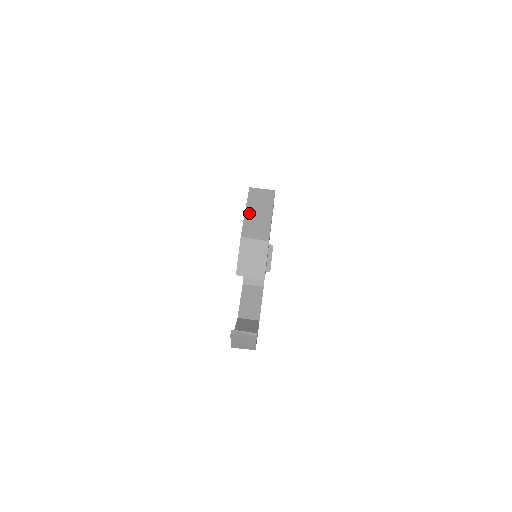
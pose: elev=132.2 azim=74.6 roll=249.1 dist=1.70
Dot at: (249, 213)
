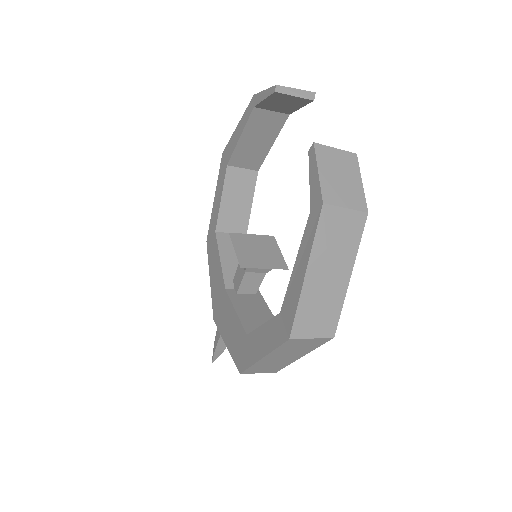
Dot at: occluded
